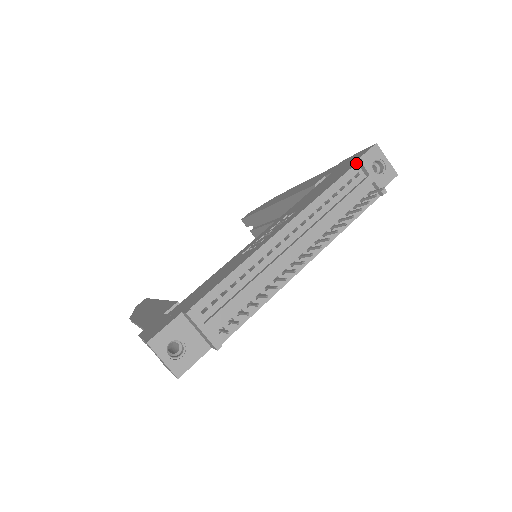
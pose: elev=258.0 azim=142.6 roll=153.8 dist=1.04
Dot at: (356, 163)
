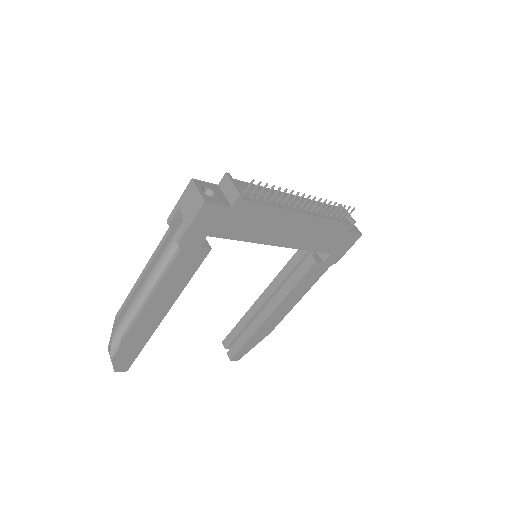
Dot at: (336, 206)
